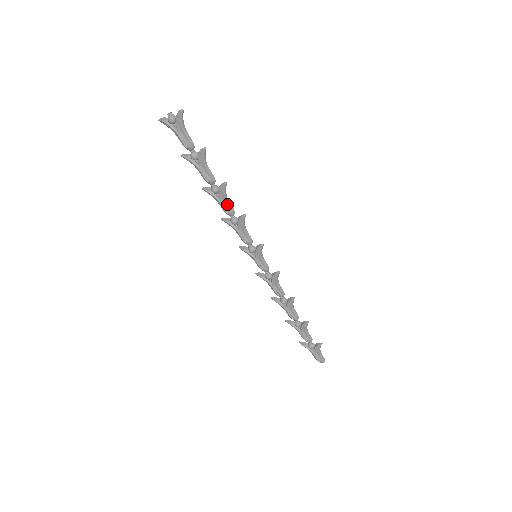
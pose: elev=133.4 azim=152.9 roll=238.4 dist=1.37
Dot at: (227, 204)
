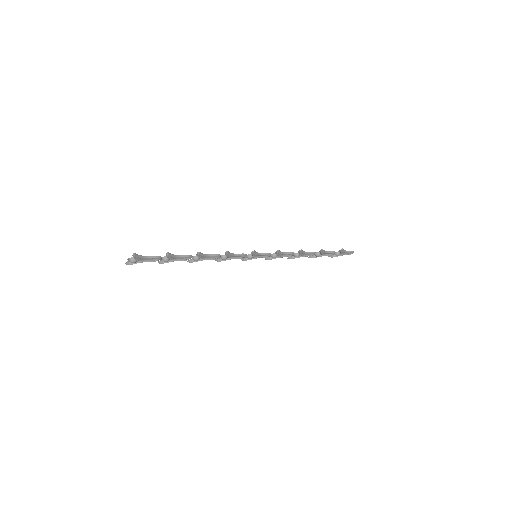
Dot at: (211, 257)
